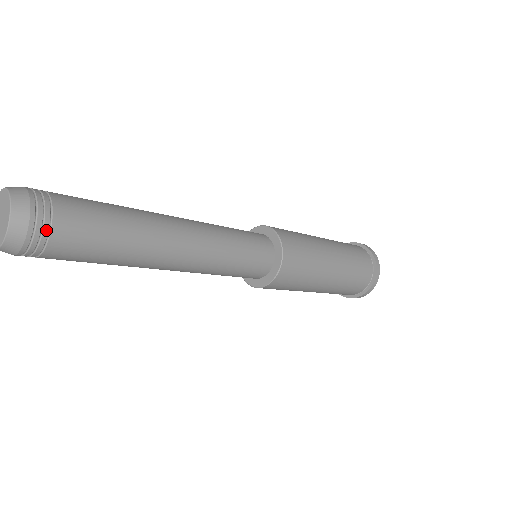
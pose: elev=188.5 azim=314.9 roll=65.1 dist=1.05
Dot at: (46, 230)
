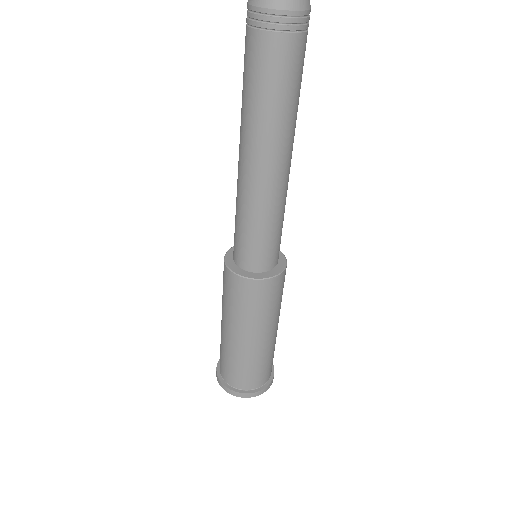
Dot at: occluded
